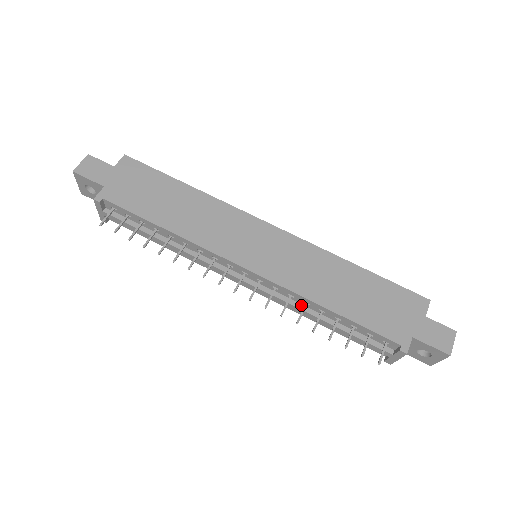
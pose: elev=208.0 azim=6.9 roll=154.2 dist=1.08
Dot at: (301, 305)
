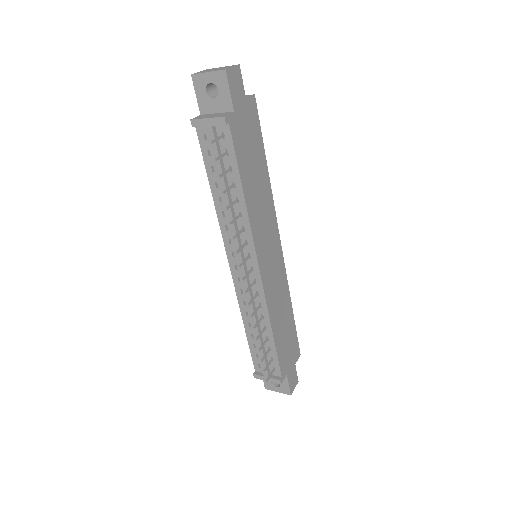
Dot at: (257, 314)
